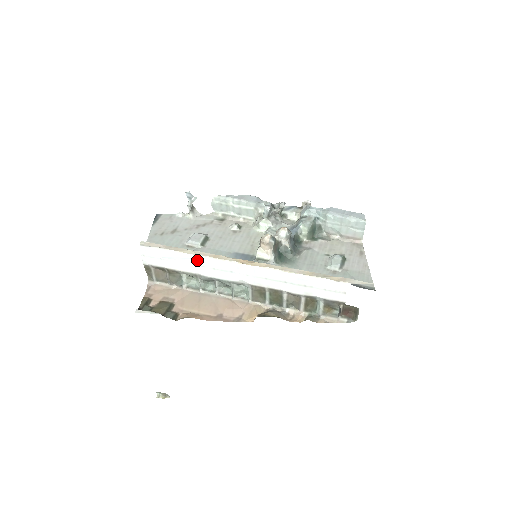
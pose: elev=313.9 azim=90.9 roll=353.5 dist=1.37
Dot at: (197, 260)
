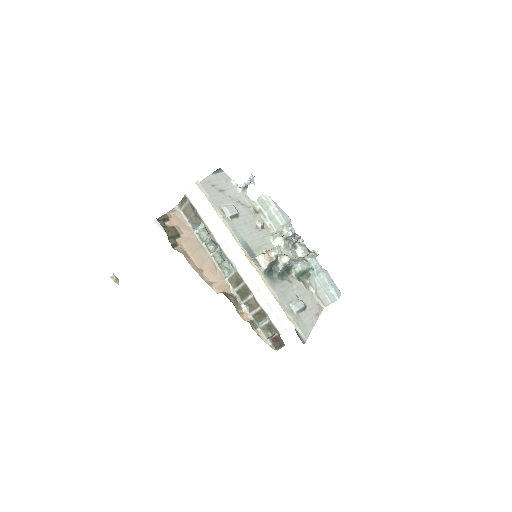
Dot at: (220, 226)
